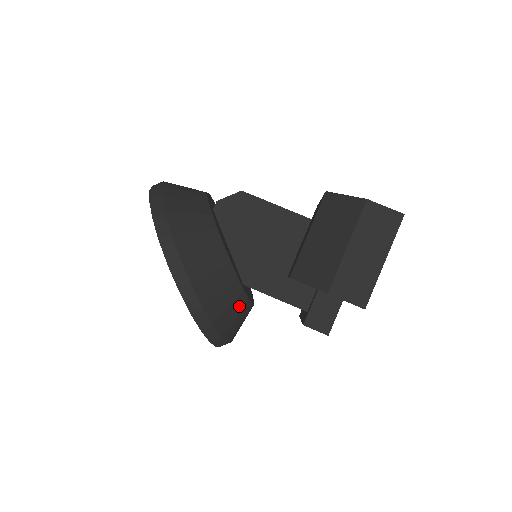
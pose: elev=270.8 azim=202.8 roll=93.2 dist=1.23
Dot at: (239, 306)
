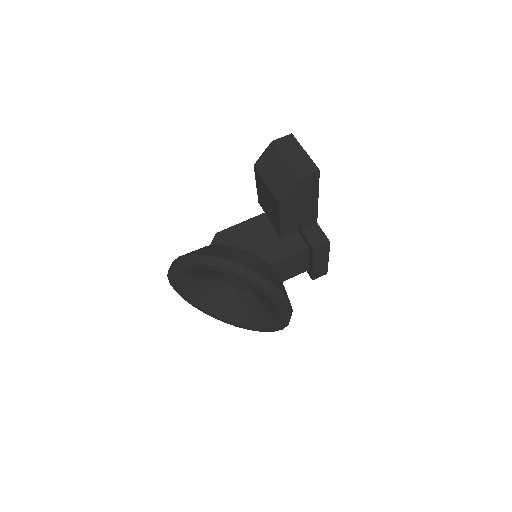
Dot at: (274, 273)
